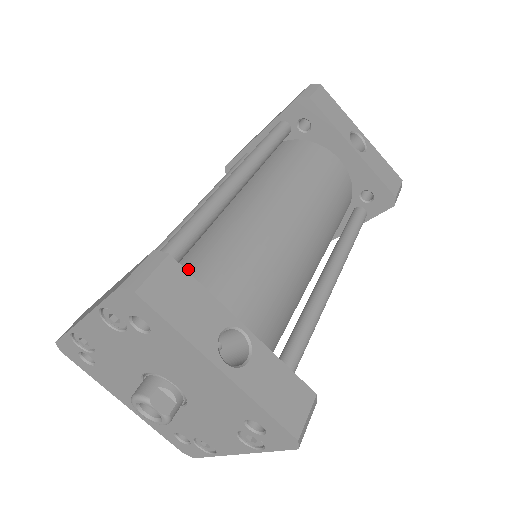
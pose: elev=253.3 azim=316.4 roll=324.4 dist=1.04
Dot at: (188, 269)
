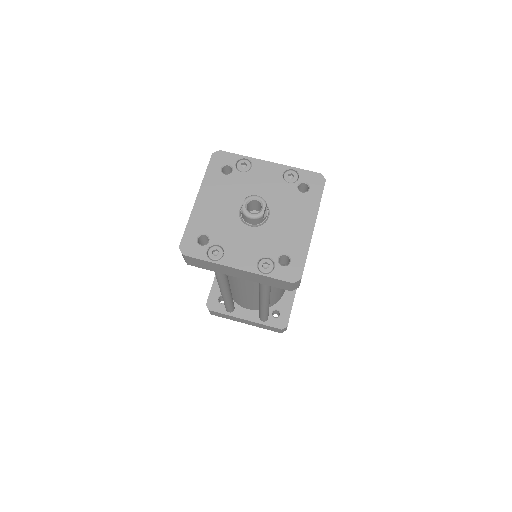
Dot at: occluded
